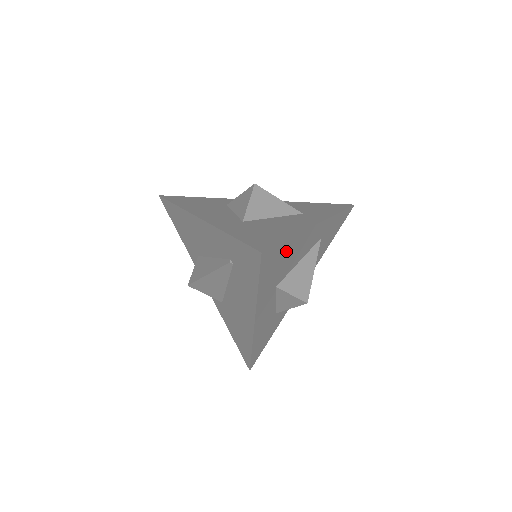
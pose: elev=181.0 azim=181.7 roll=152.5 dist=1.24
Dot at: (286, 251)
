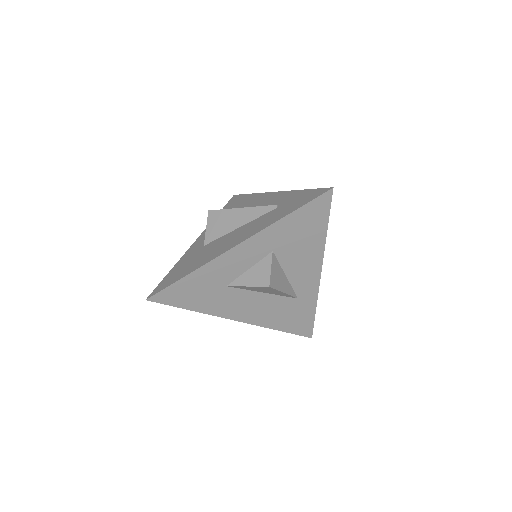
Dot at: (313, 234)
